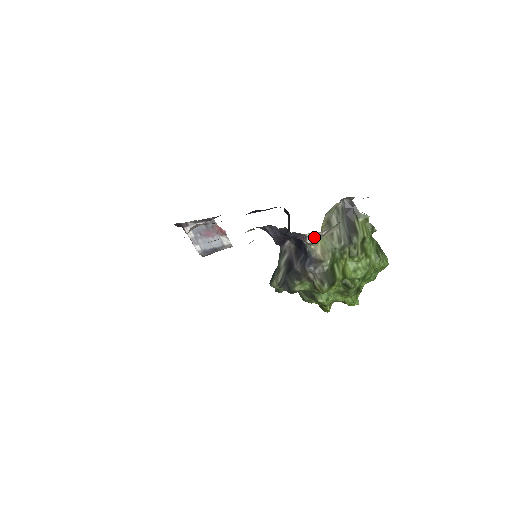
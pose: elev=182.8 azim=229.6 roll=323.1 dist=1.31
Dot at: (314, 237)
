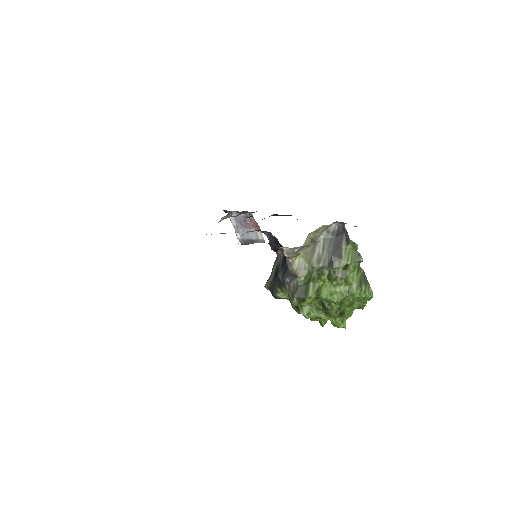
Dot at: (289, 252)
